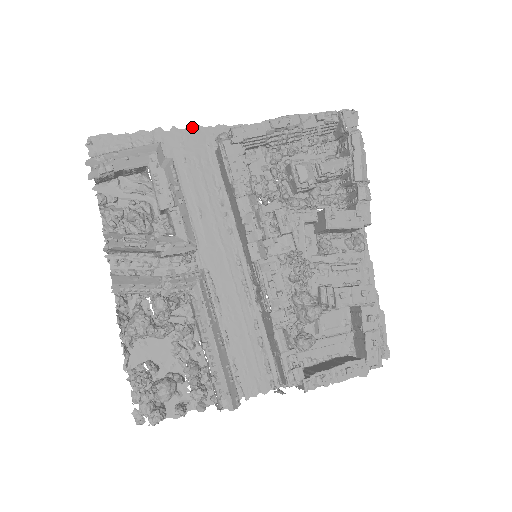
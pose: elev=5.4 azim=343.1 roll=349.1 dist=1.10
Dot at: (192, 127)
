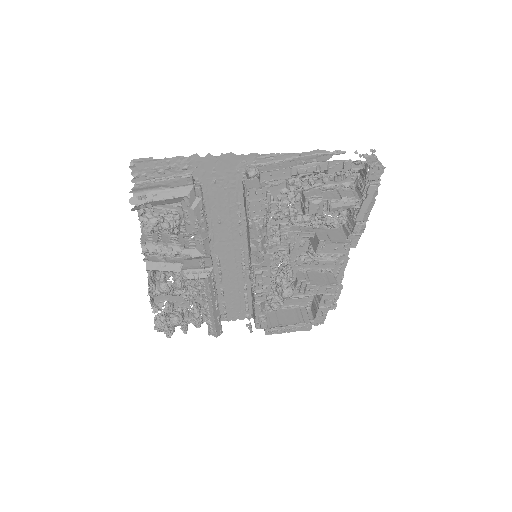
Dot at: (226, 155)
